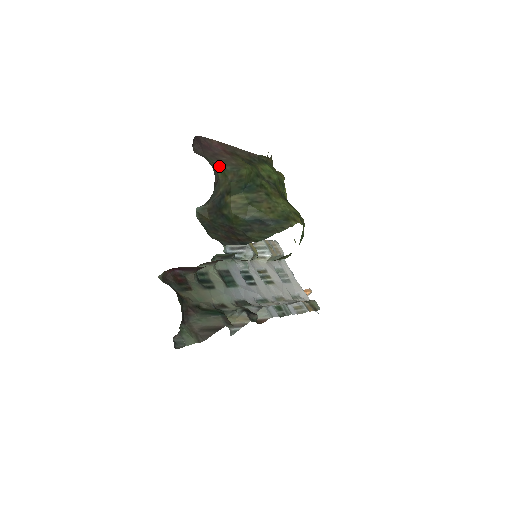
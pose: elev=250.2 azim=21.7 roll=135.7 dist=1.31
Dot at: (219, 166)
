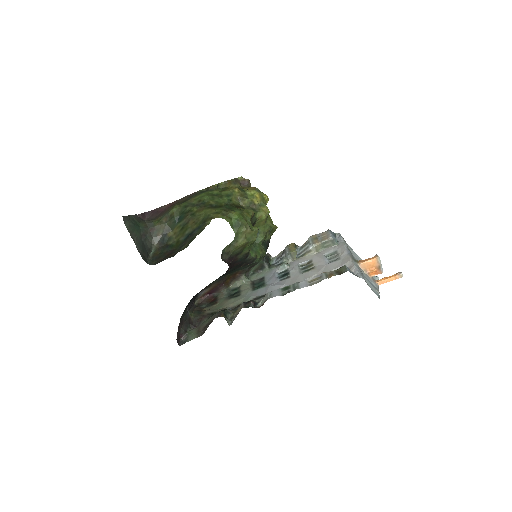
Dot at: (158, 219)
